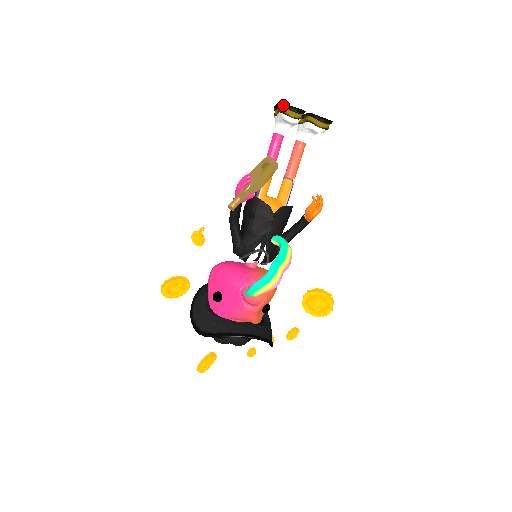
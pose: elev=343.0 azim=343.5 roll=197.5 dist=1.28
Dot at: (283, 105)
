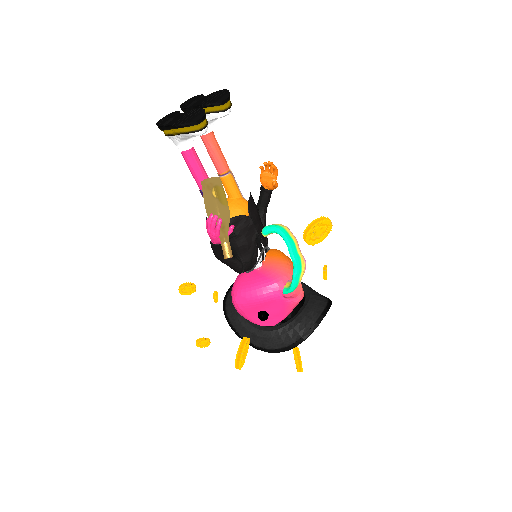
Dot at: (184, 126)
